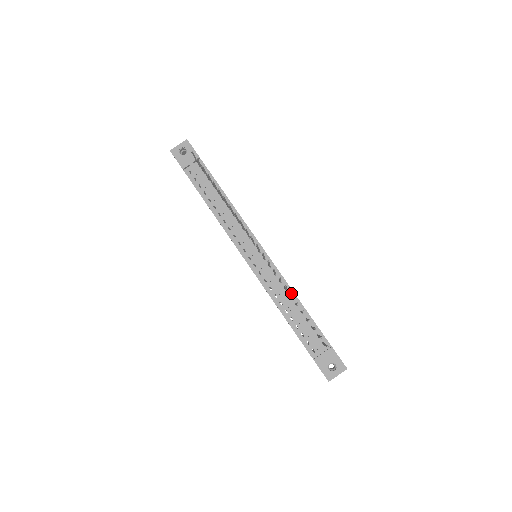
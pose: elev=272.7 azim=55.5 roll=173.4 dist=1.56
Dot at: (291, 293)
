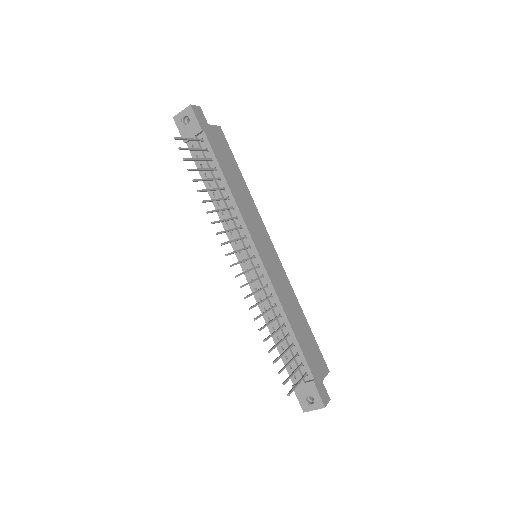
Dot at: (259, 329)
